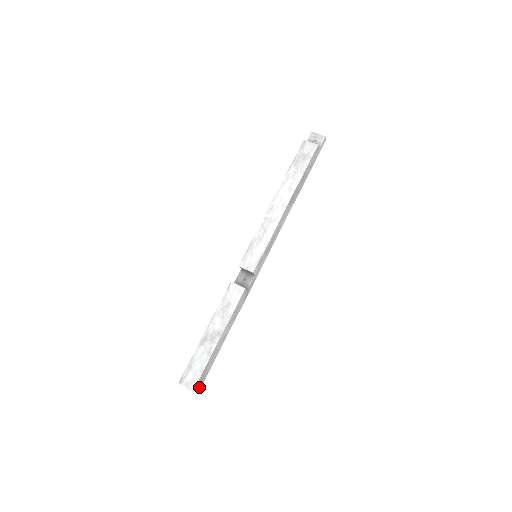
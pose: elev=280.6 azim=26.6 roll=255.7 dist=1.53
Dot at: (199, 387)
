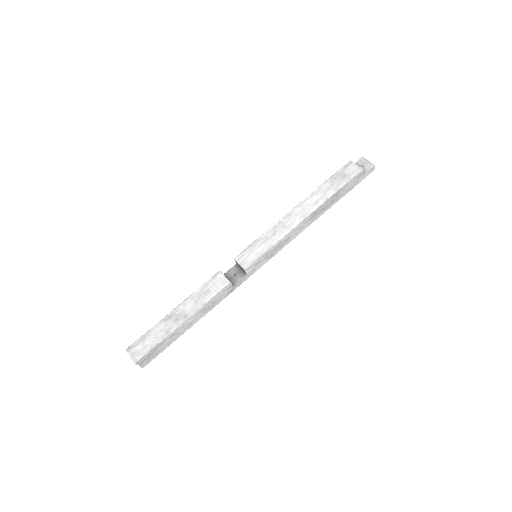
Dot at: (144, 363)
